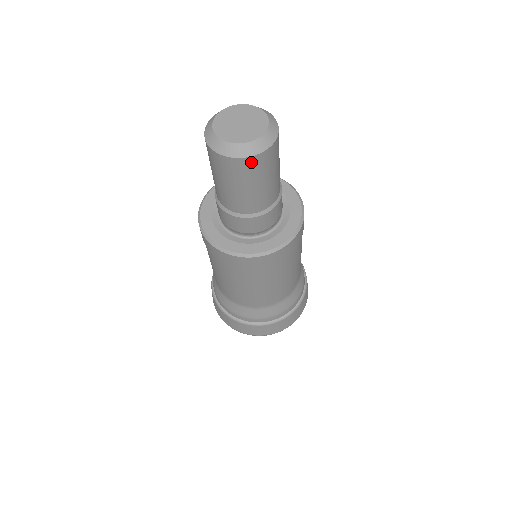
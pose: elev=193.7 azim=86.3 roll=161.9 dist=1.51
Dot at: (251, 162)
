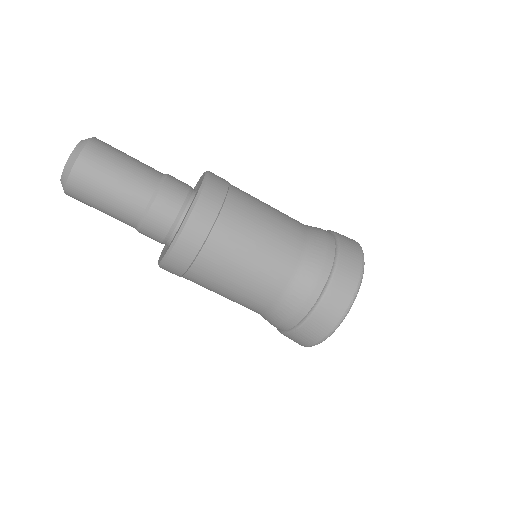
Dot at: (78, 173)
